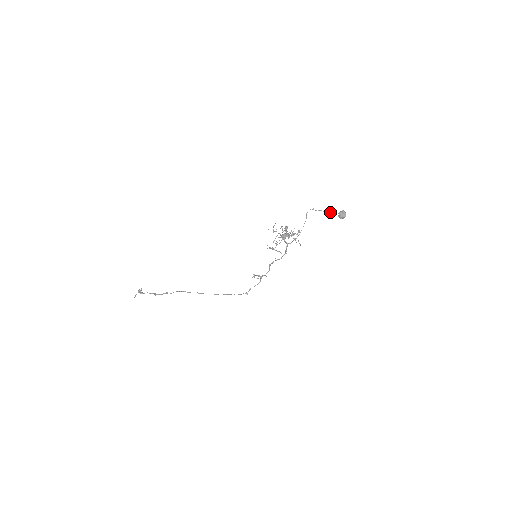
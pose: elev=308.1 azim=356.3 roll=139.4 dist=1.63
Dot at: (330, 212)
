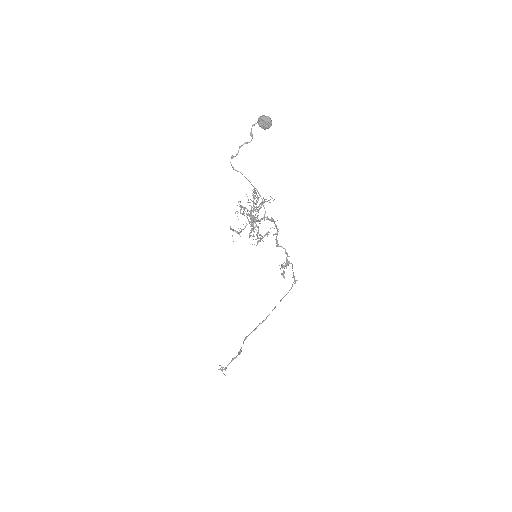
Dot at: occluded
